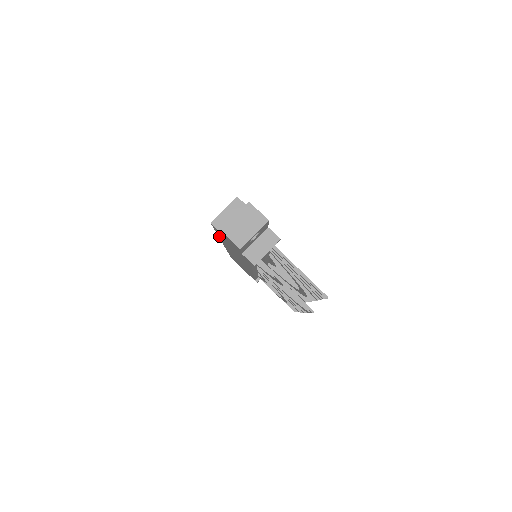
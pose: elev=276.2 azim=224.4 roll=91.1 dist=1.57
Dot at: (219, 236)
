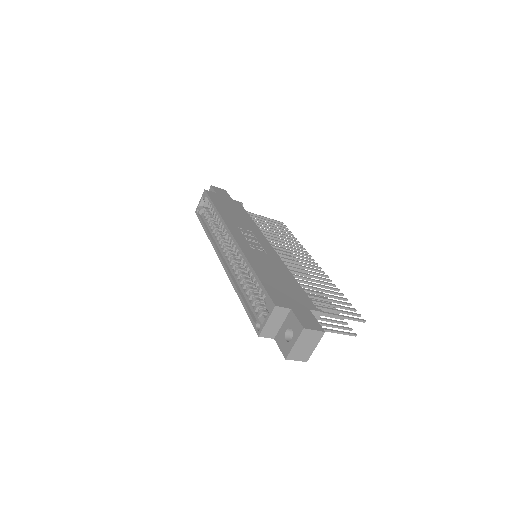
Dot at: occluded
